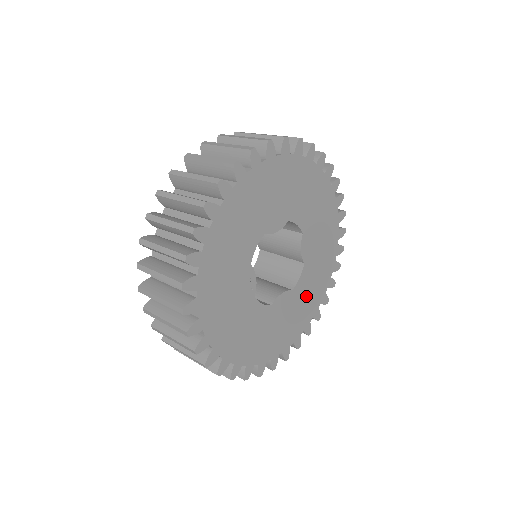
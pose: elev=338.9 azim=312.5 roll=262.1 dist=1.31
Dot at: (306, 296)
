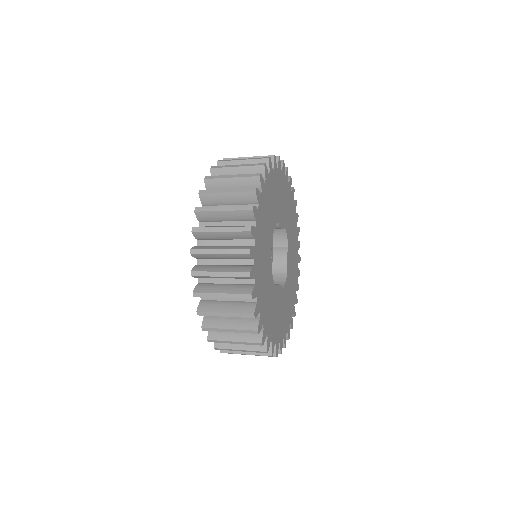
Dot at: (286, 305)
